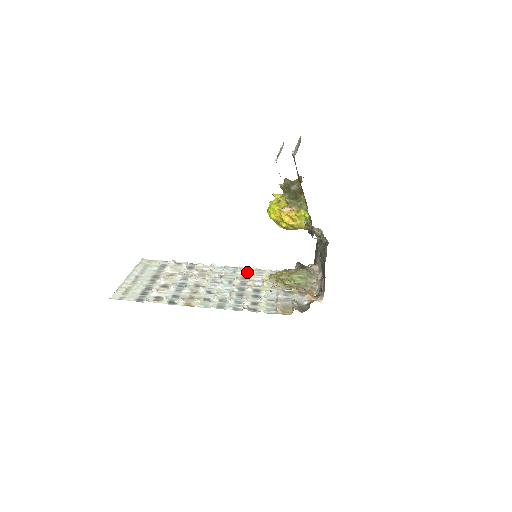
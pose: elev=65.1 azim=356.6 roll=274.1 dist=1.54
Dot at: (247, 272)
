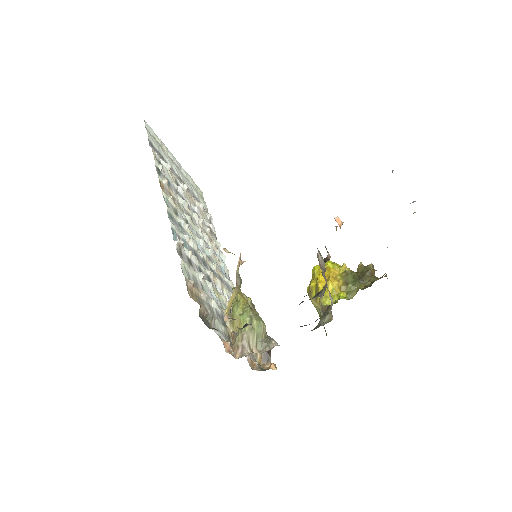
Dot at: (230, 289)
